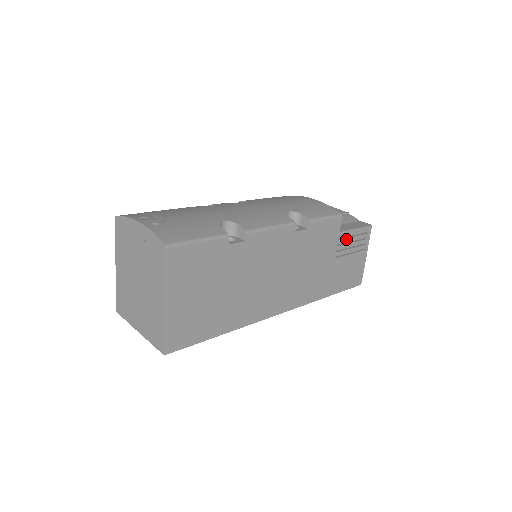
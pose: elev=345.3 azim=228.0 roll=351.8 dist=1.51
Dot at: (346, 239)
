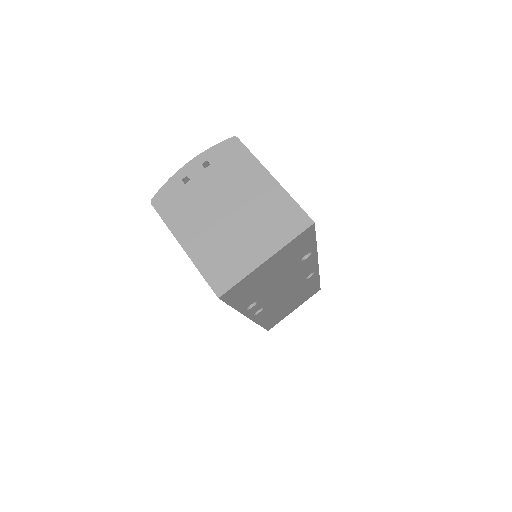
Dot at: occluded
